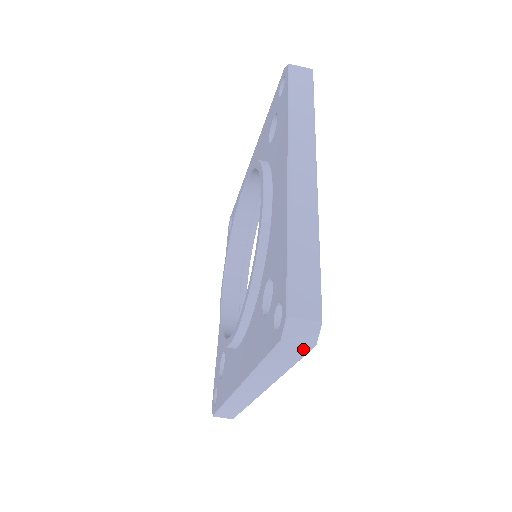
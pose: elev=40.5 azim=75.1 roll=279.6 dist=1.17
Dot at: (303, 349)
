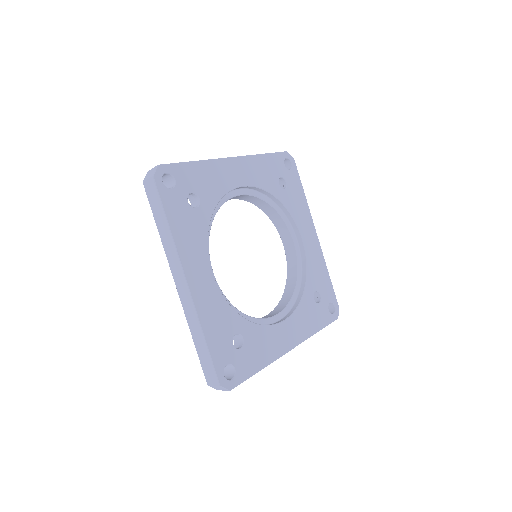
Dot at: occluded
